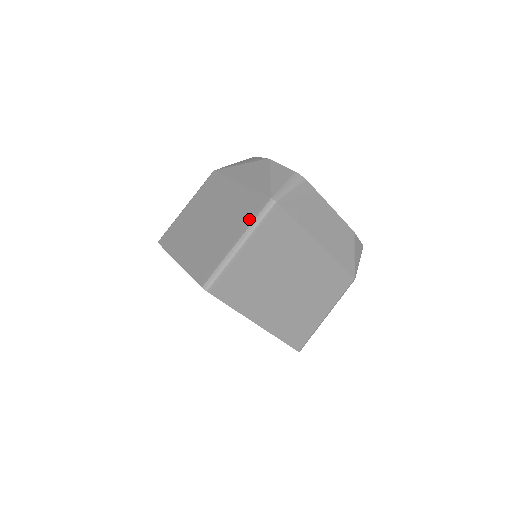
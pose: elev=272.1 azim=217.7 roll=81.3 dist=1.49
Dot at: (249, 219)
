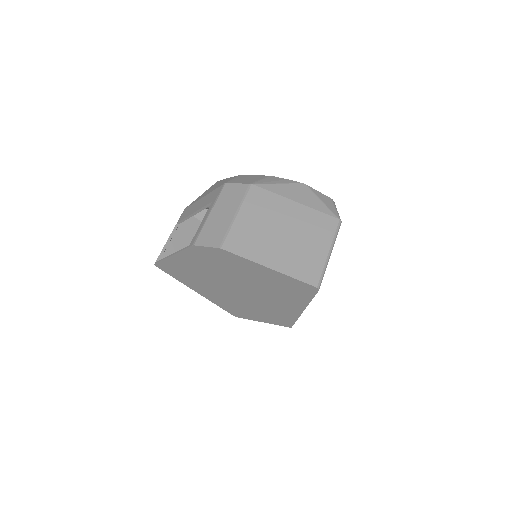
Dot at: (329, 234)
